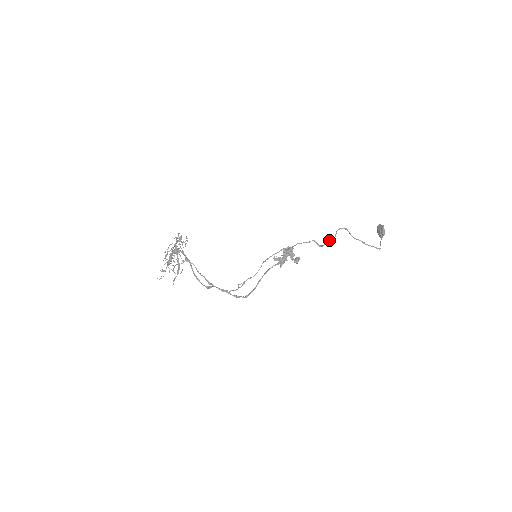
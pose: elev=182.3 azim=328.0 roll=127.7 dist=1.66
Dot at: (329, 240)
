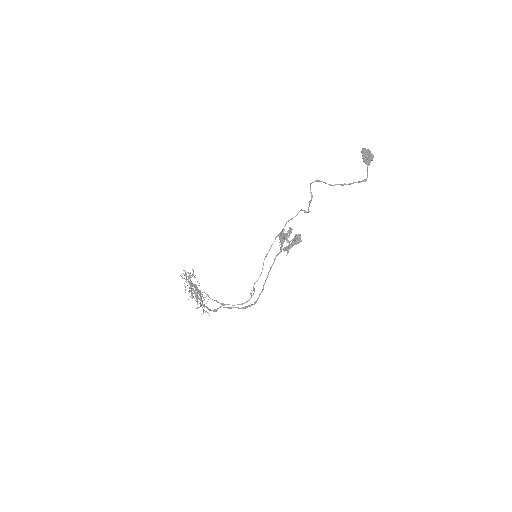
Dot at: occluded
